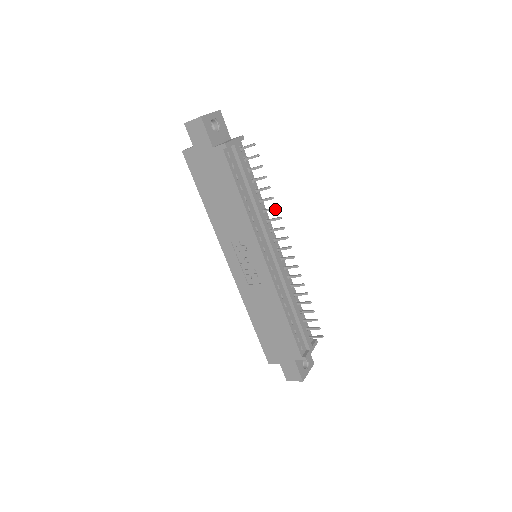
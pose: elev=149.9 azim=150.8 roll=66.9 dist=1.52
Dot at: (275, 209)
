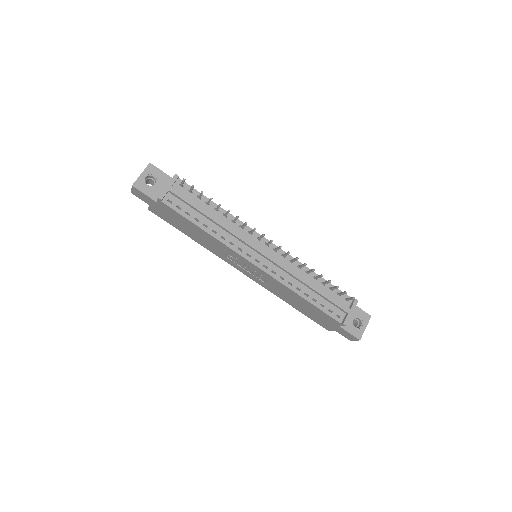
Dot at: (237, 218)
